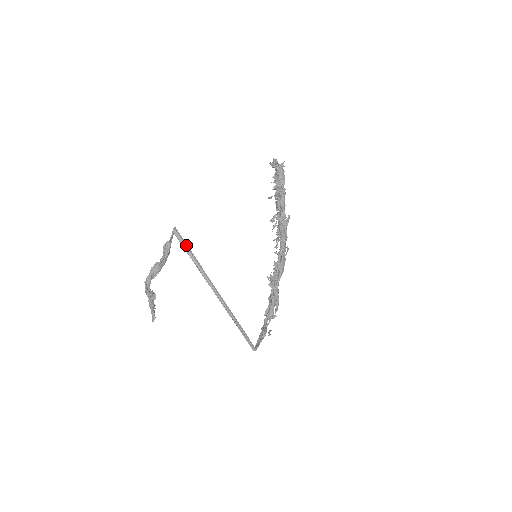
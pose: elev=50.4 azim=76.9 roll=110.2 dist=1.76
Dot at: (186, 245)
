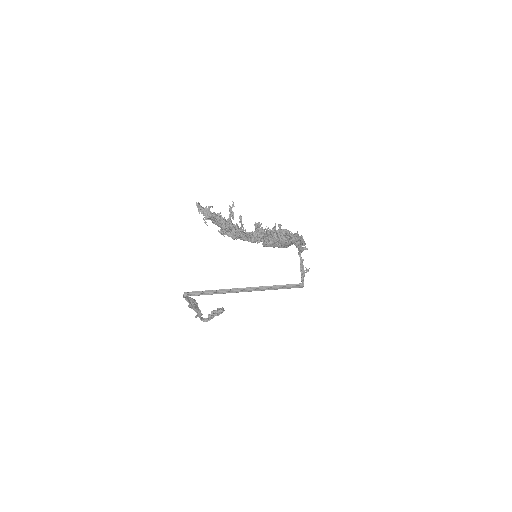
Dot at: occluded
